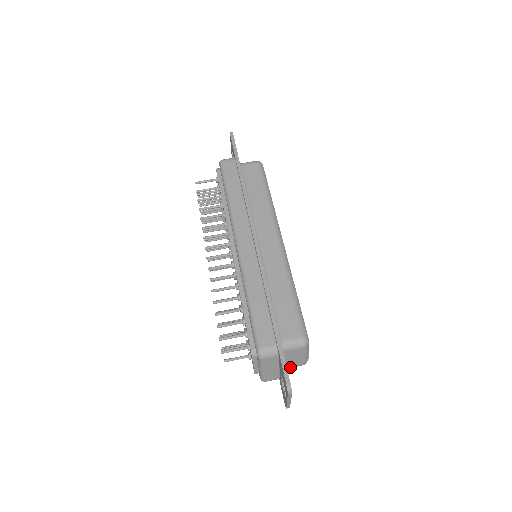
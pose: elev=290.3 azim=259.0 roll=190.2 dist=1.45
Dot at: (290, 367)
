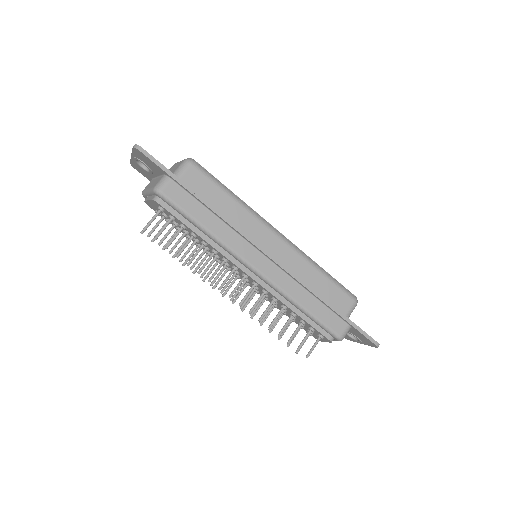
Dot at: occluded
